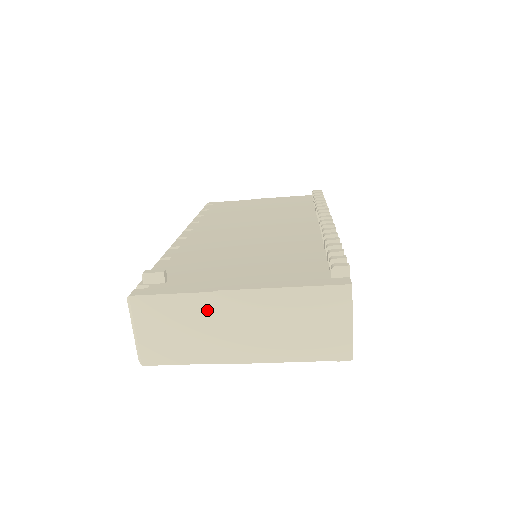
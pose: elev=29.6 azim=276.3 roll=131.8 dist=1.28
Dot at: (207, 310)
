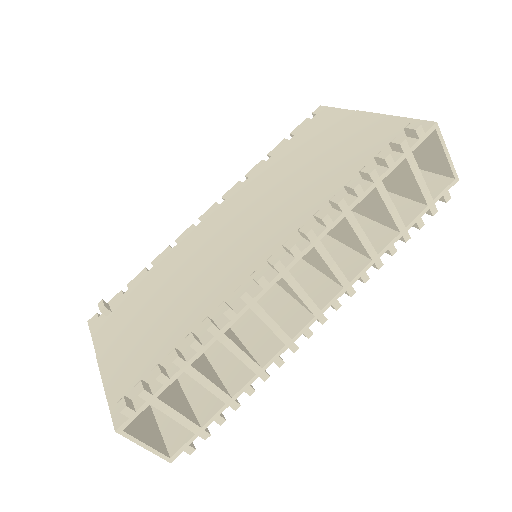
Dot at: occluded
